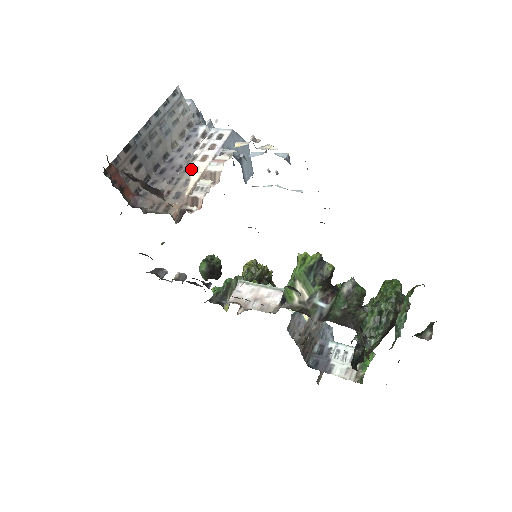
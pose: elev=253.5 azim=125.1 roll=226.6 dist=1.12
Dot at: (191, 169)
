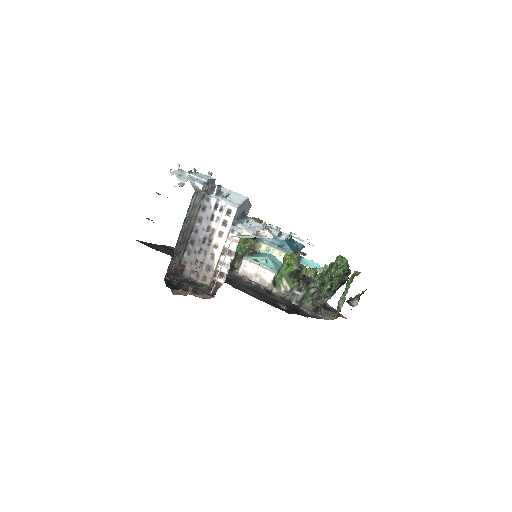
Dot at: (213, 244)
